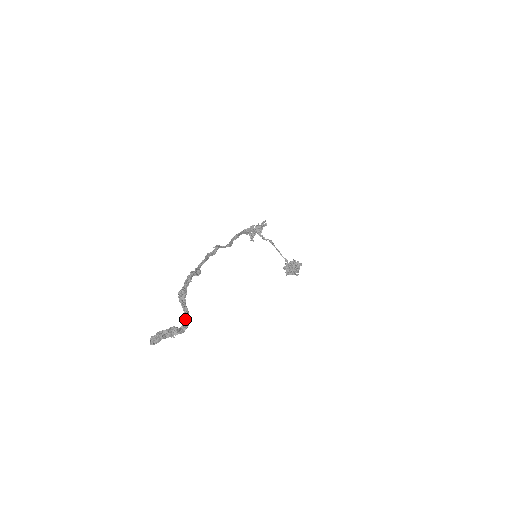
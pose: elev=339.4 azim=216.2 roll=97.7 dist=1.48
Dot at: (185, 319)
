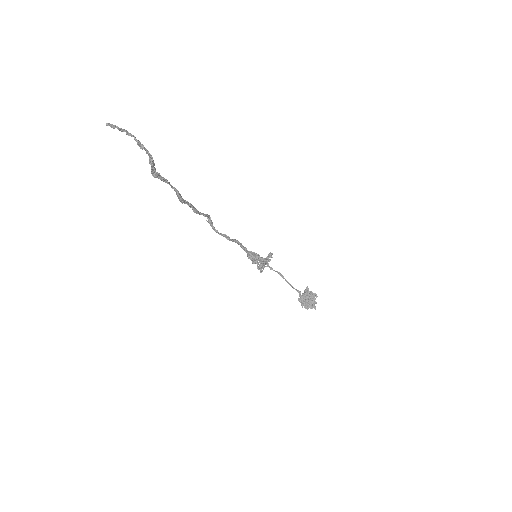
Dot at: (147, 152)
